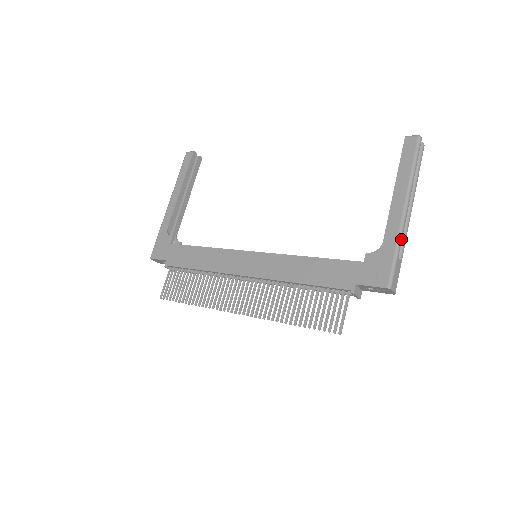
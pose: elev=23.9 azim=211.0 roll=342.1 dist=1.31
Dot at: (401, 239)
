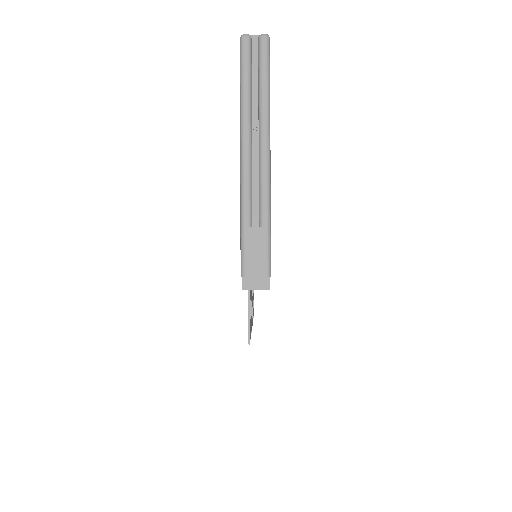
Dot at: (245, 200)
